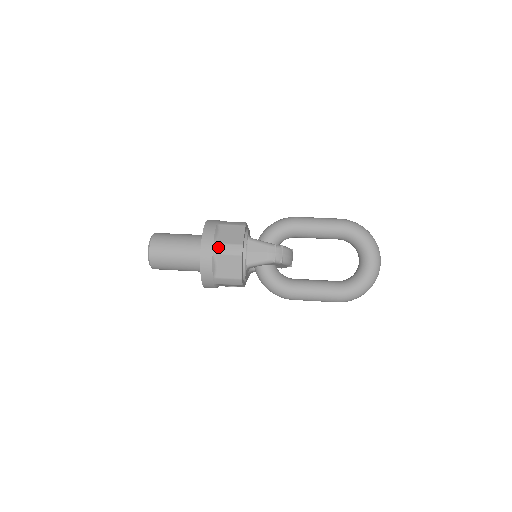
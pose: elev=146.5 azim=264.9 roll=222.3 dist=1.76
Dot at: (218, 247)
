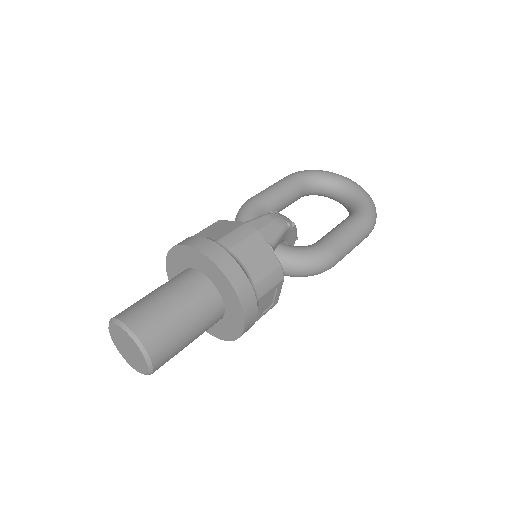
Dot at: (224, 242)
